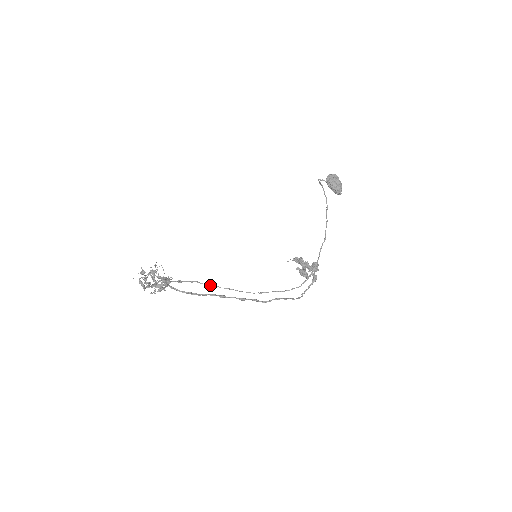
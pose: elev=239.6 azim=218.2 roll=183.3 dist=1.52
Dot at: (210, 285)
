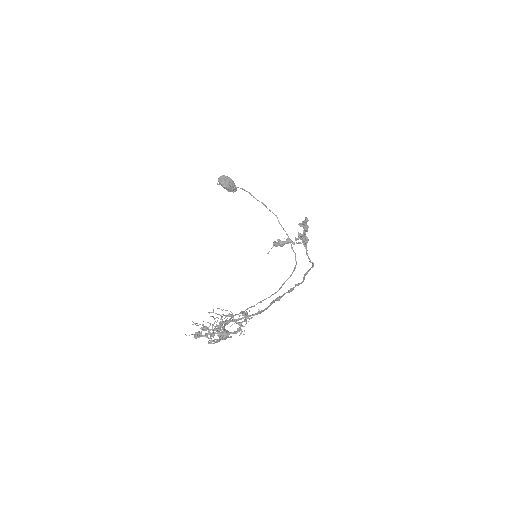
Dot at: occluded
